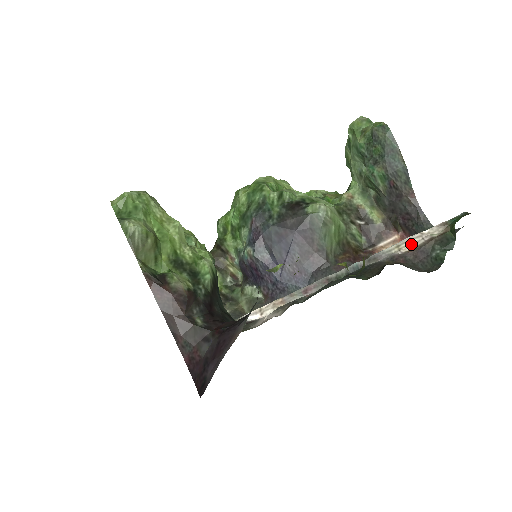
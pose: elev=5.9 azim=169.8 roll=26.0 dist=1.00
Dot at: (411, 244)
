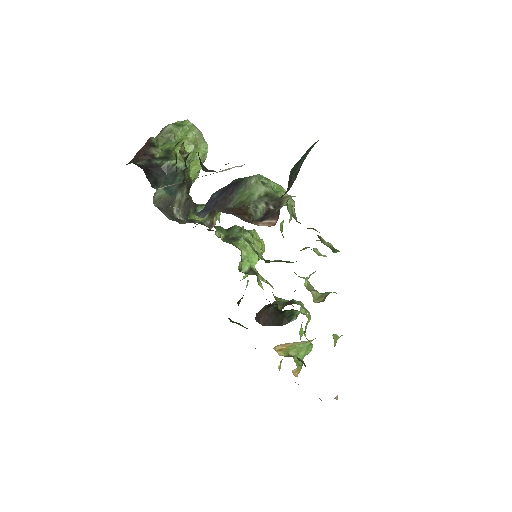
Dot at: occluded
